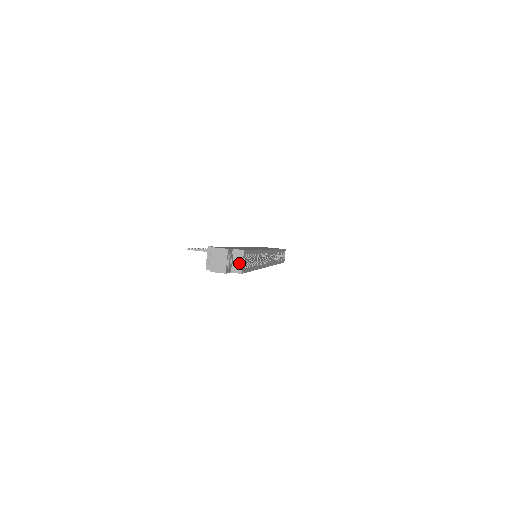
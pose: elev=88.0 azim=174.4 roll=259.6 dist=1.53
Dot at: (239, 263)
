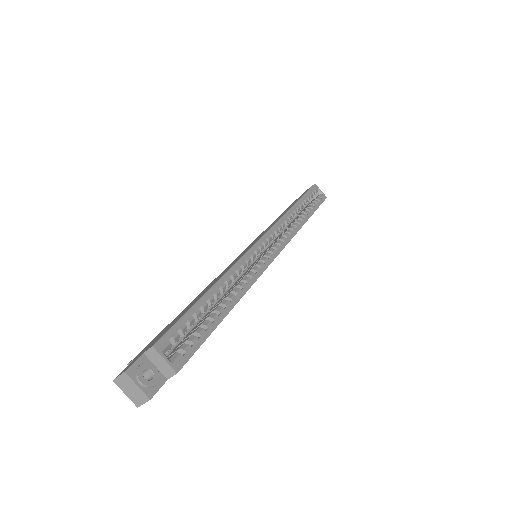
Dot at: (163, 364)
